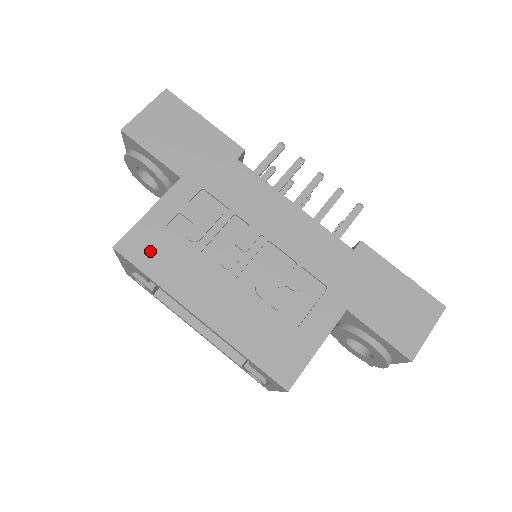
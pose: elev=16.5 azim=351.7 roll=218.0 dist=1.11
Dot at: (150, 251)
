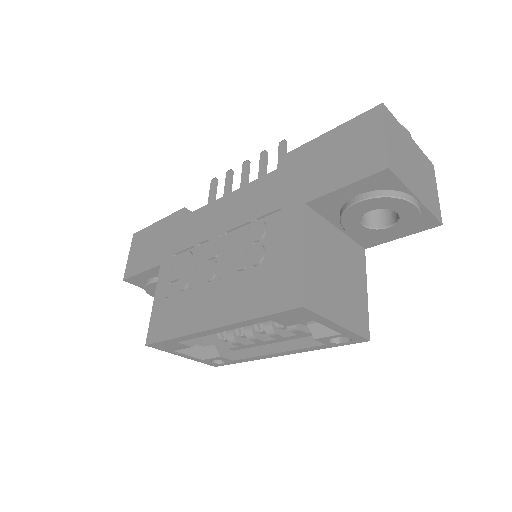
Dot at: (164, 323)
